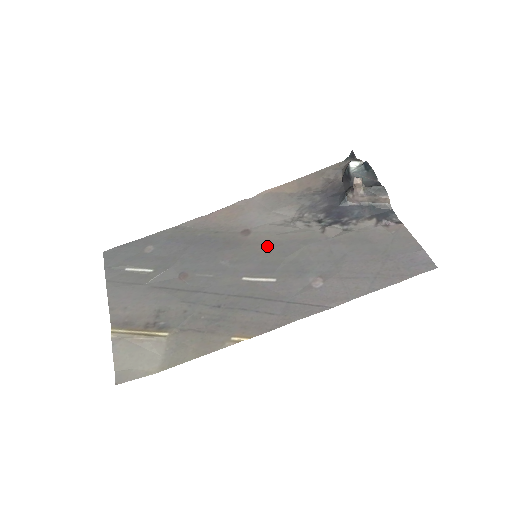
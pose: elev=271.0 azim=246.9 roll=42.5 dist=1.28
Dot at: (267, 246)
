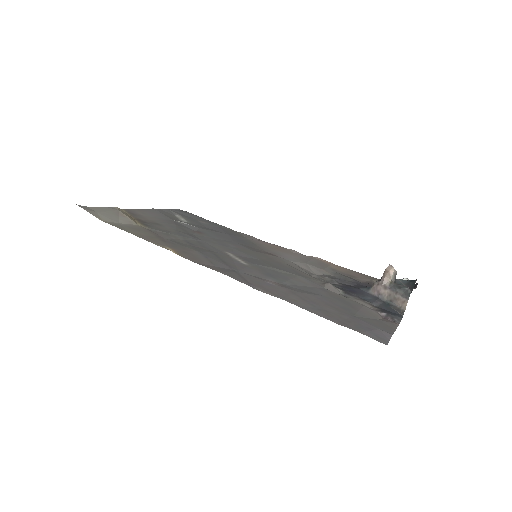
Dot at: (272, 261)
